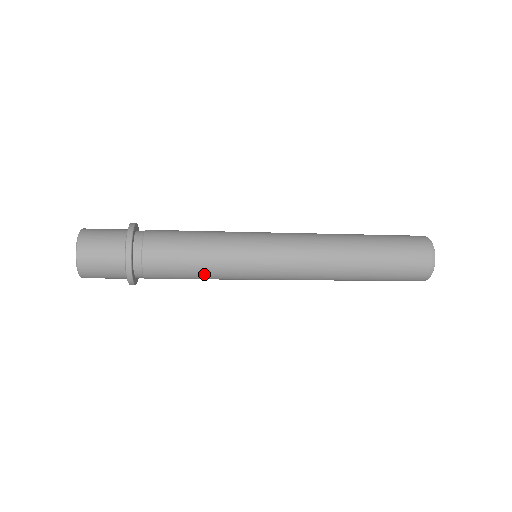
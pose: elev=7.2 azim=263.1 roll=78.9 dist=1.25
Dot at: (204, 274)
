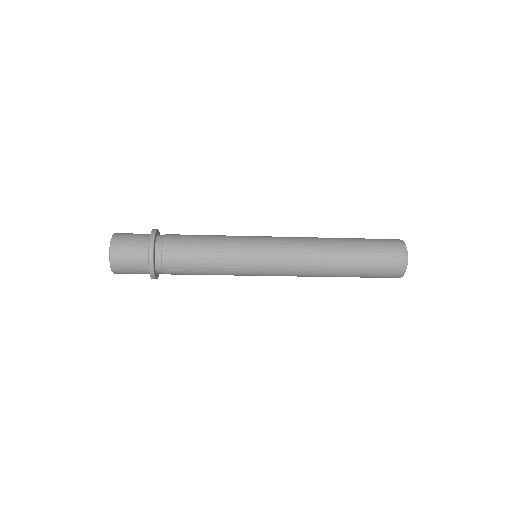
Dot at: (212, 273)
